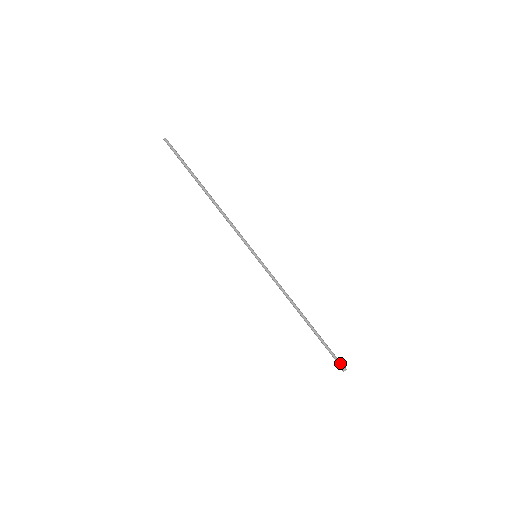
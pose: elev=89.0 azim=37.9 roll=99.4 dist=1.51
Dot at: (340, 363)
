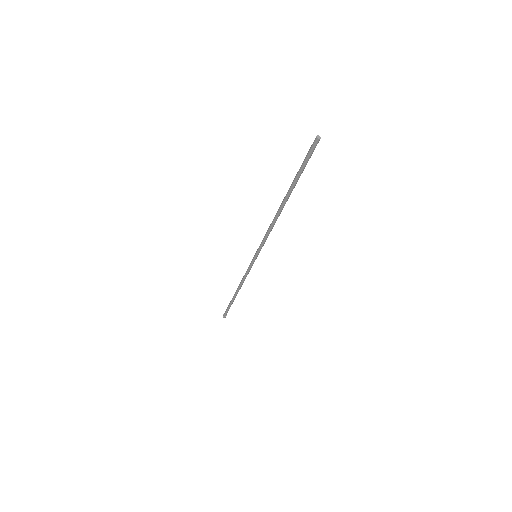
Dot at: occluded
